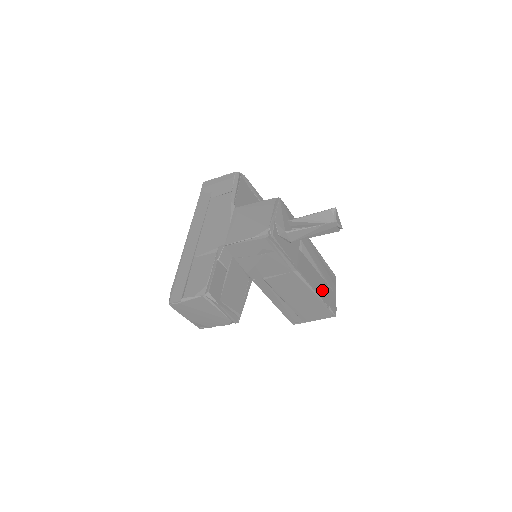
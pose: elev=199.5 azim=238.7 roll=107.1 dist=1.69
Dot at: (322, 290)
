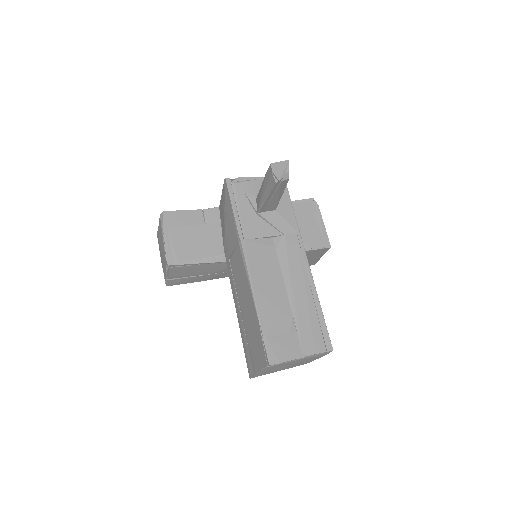
Dot at: (272, 310)
